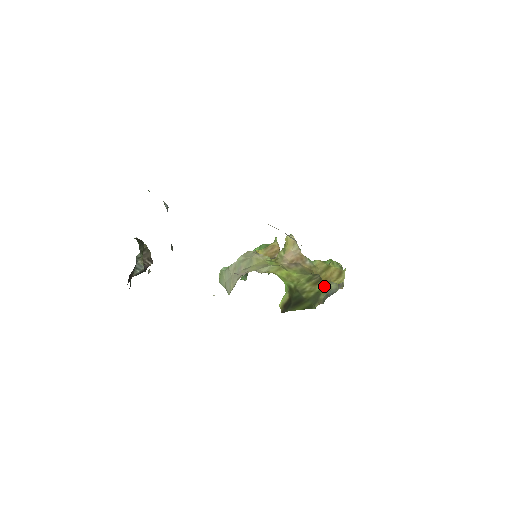
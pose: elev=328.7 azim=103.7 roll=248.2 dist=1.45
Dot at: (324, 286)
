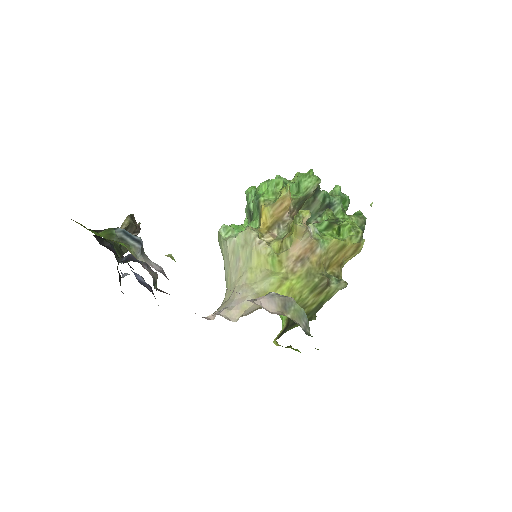
Dot at: (330, 292)
